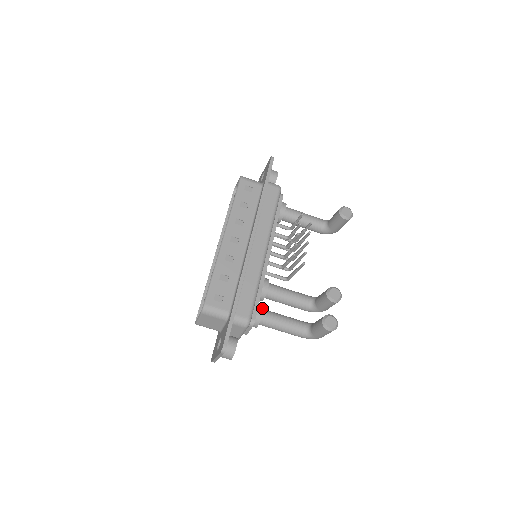
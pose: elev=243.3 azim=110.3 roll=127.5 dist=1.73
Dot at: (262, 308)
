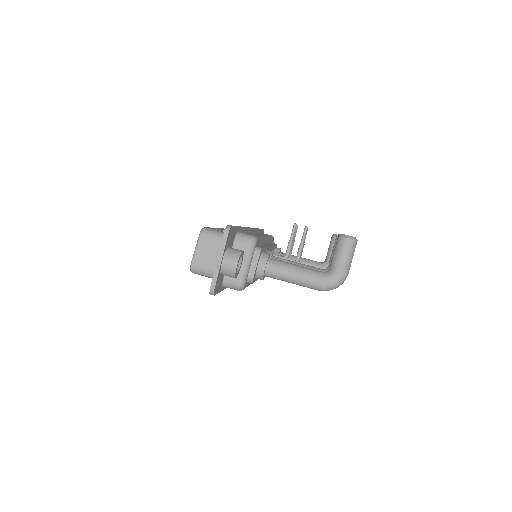
Dot at: occluded
